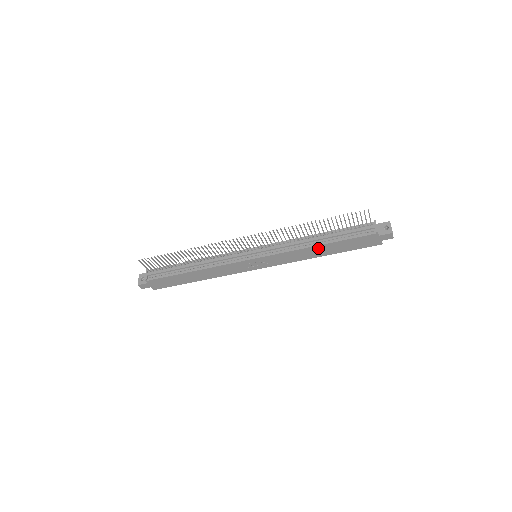
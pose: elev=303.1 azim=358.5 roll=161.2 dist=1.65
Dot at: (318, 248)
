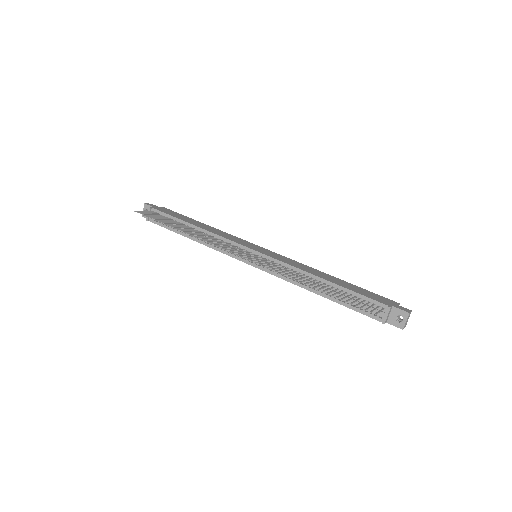
Dot at: (318, 292)
